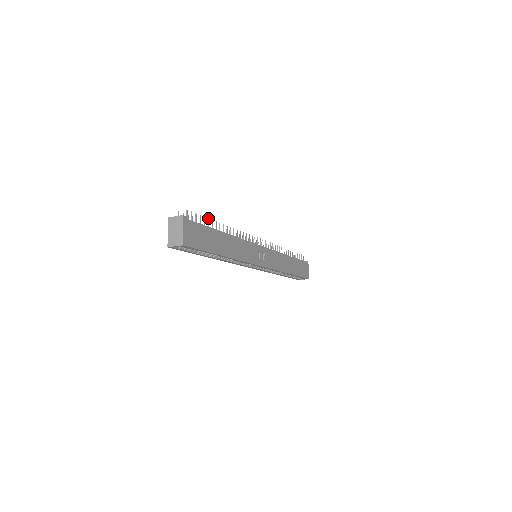
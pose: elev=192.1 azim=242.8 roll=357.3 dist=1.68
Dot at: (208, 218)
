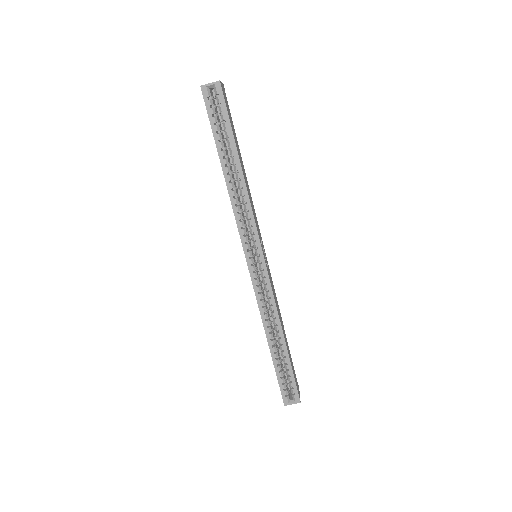
Dot at: occluded
